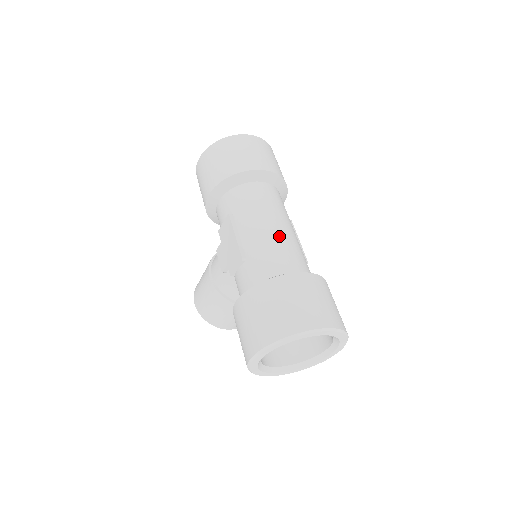
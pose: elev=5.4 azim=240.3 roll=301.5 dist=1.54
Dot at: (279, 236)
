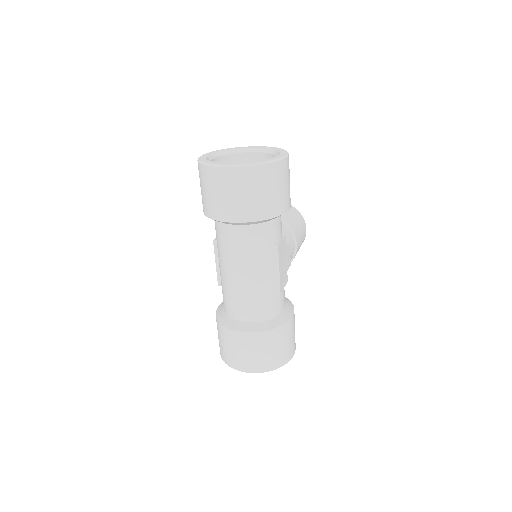
Dot at: (237, 287)
